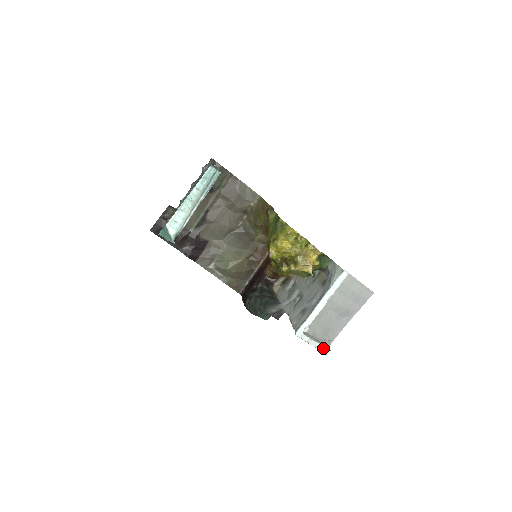
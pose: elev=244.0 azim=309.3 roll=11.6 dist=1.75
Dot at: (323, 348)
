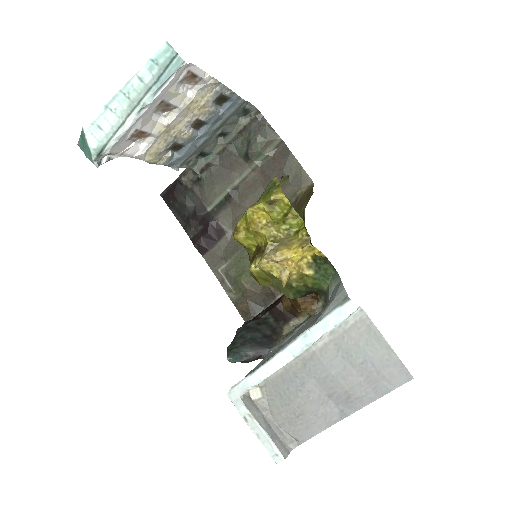
Dot at: (271, 446)
